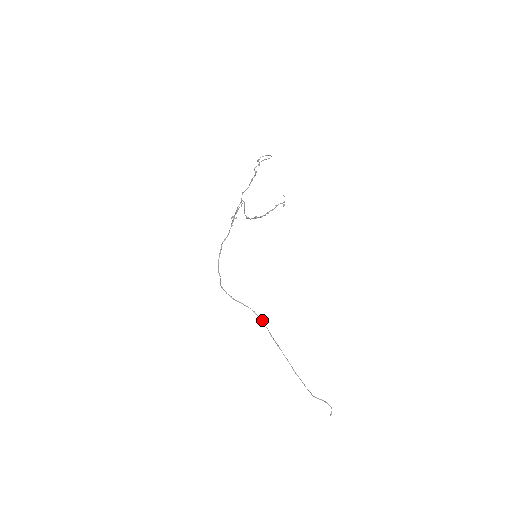
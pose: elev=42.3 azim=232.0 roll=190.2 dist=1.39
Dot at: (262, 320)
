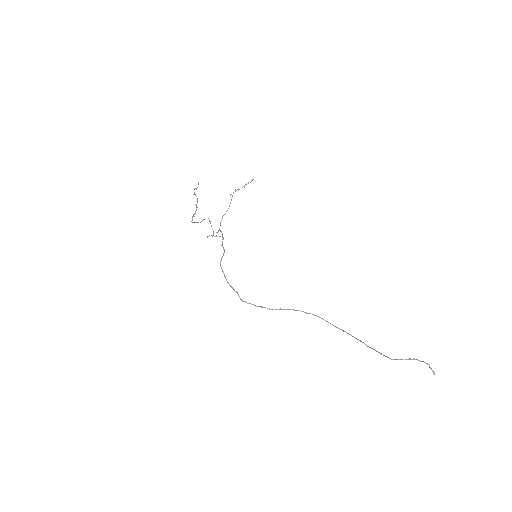
Dot at: (316, 315)
